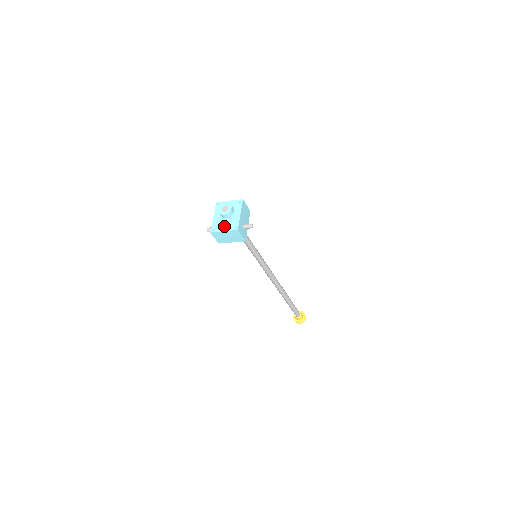
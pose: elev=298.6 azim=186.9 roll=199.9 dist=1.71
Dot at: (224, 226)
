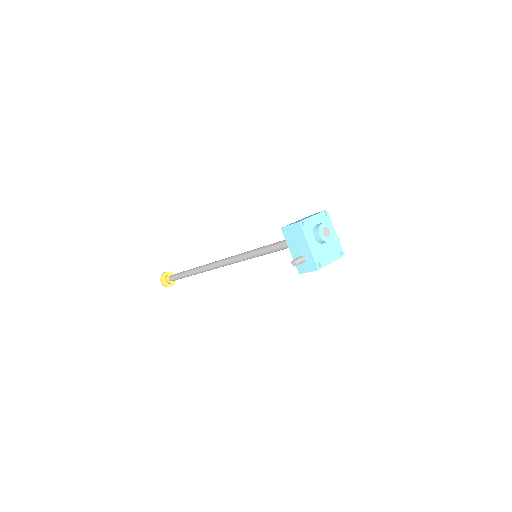
Dot at: (329, 255)
